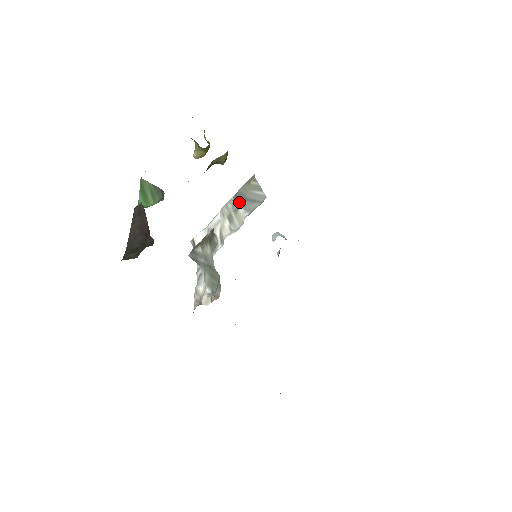
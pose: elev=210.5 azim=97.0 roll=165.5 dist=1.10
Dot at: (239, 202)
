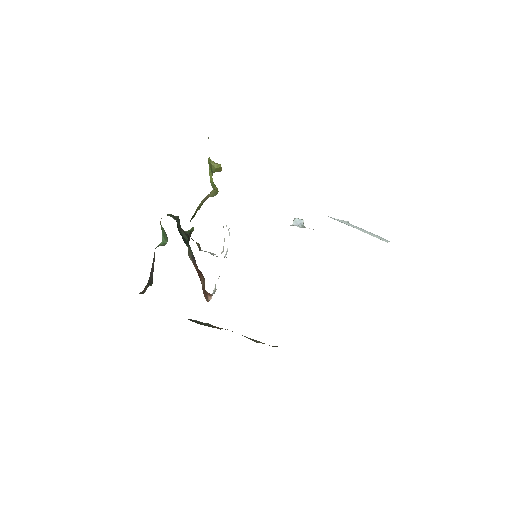
Dot at: occluded
